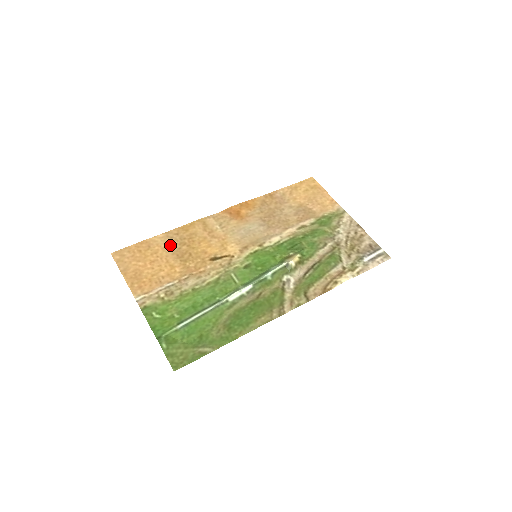
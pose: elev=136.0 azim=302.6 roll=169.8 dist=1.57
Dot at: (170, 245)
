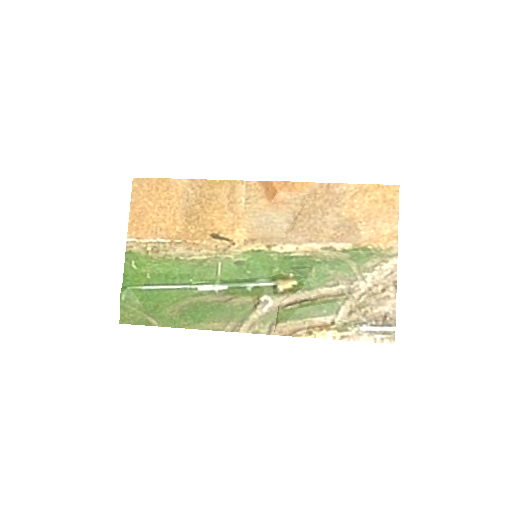
Dot at: (187, 197)
